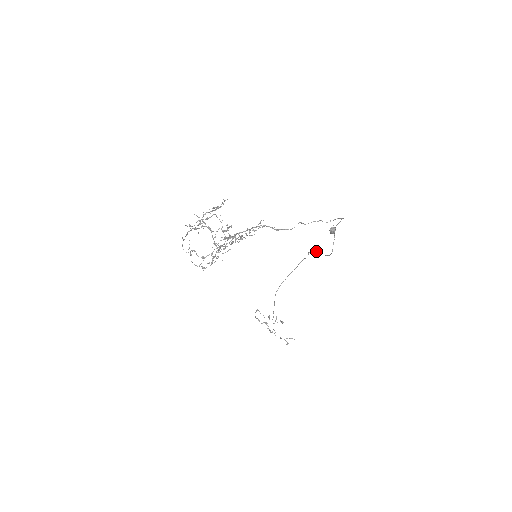
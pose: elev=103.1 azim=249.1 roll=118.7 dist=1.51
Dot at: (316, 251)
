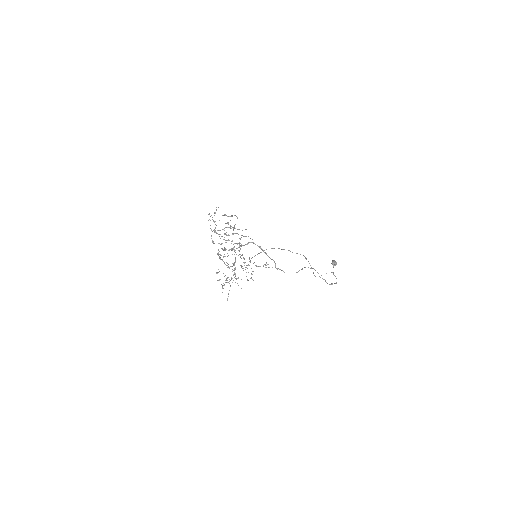
Dot at: (310, 265)
